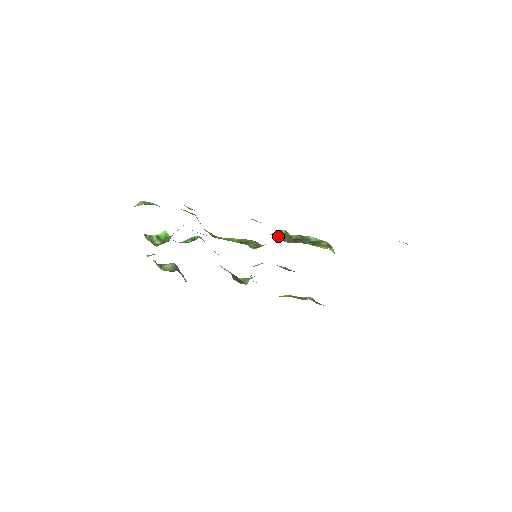
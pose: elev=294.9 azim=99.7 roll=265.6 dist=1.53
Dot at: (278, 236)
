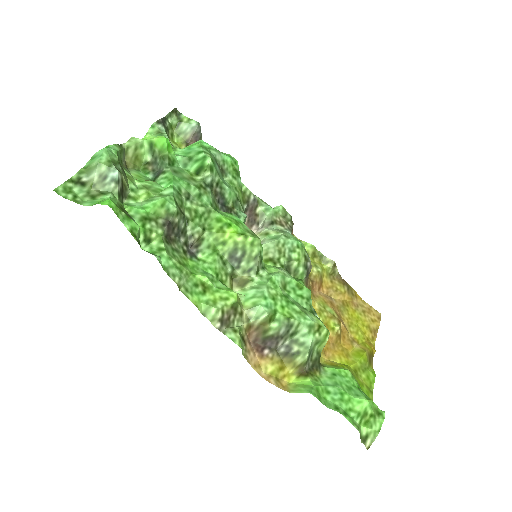
Dot at: (248, 326)
